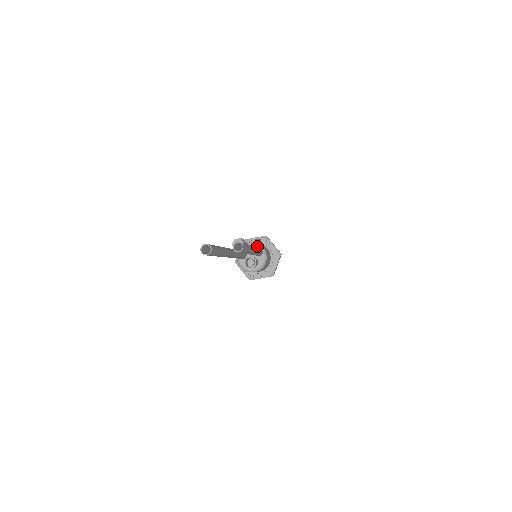
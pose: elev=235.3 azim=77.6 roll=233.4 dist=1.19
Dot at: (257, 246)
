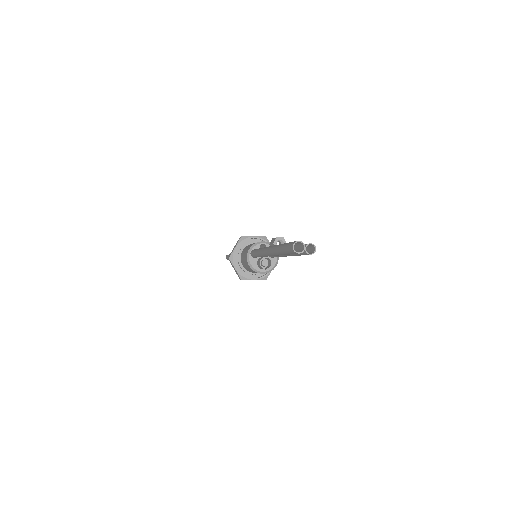
Dot at: occluded
